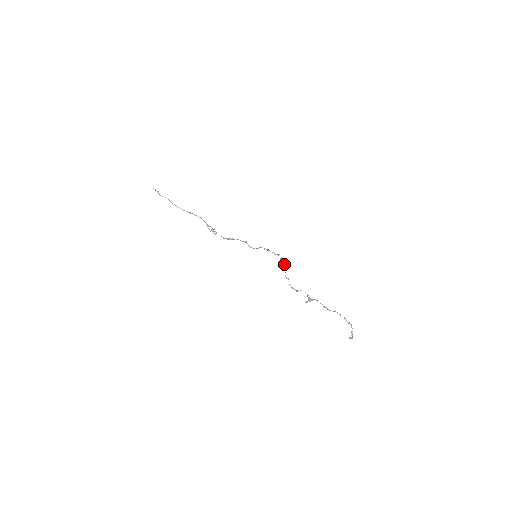
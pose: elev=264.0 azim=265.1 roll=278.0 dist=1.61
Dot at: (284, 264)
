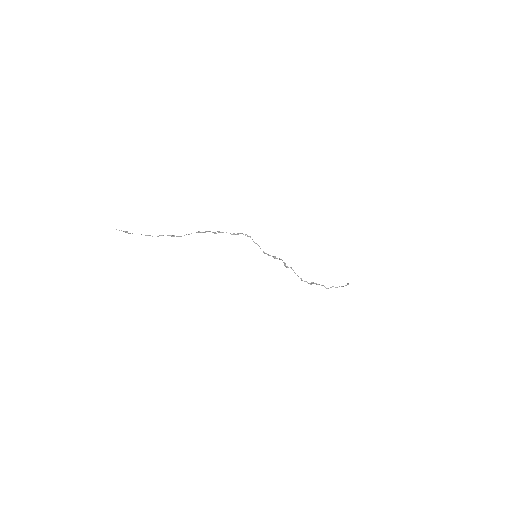
Dot at: (284, 264)
